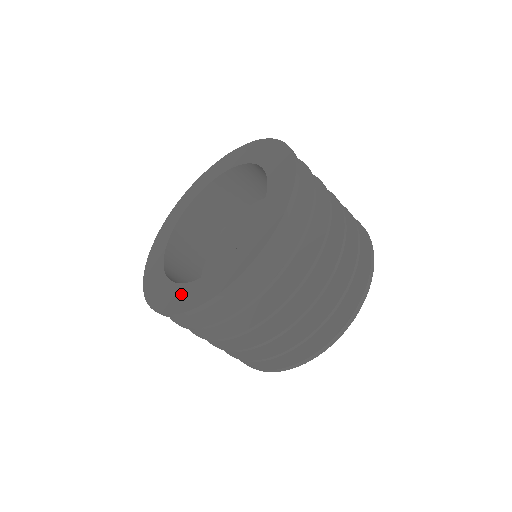
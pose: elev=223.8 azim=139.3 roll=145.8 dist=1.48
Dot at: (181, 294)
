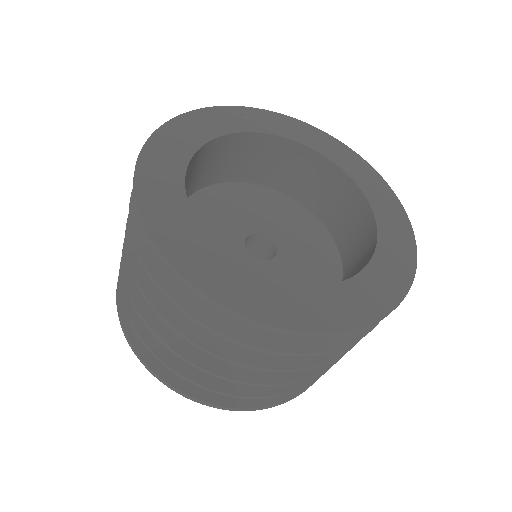
Dot at: (212, 261)
